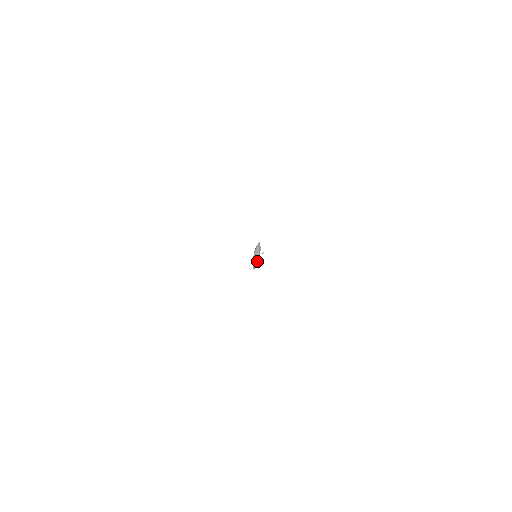
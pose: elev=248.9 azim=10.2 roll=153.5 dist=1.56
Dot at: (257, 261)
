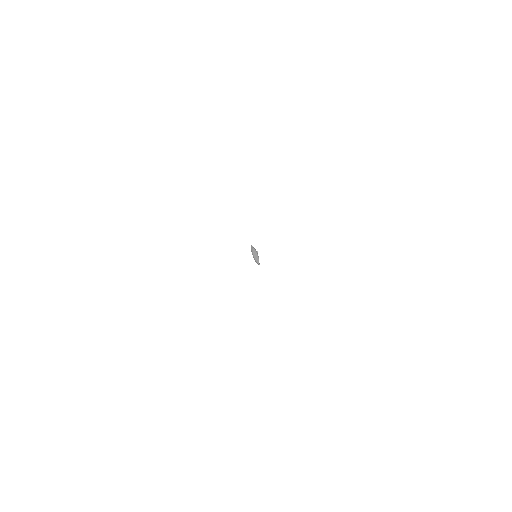
Dot at: occluded
